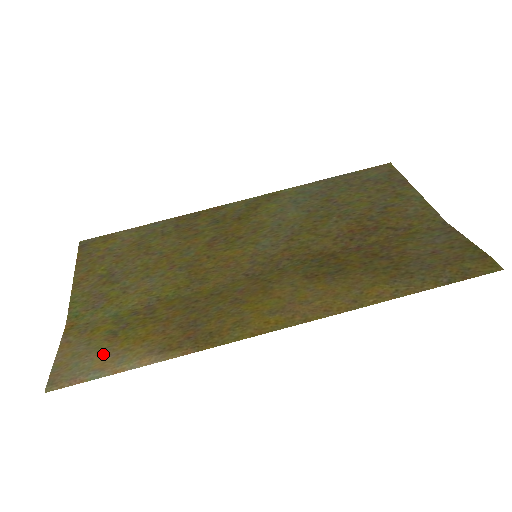
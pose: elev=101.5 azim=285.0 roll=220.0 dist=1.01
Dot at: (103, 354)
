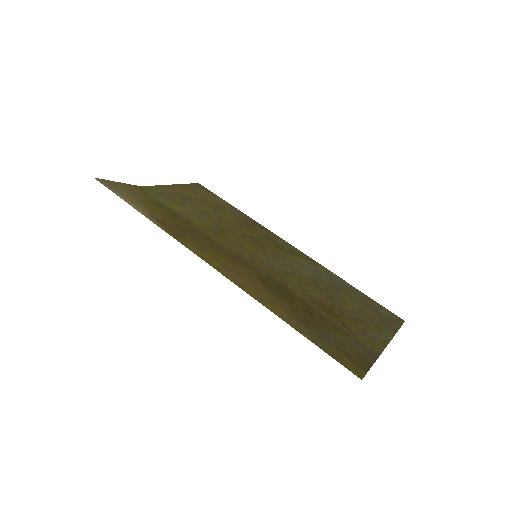
Dot at: (134, 197)
